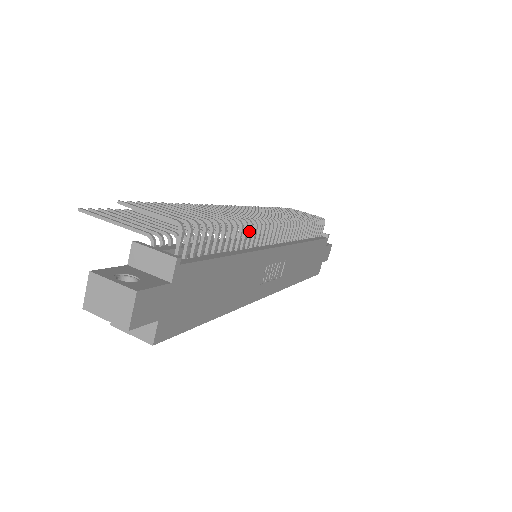
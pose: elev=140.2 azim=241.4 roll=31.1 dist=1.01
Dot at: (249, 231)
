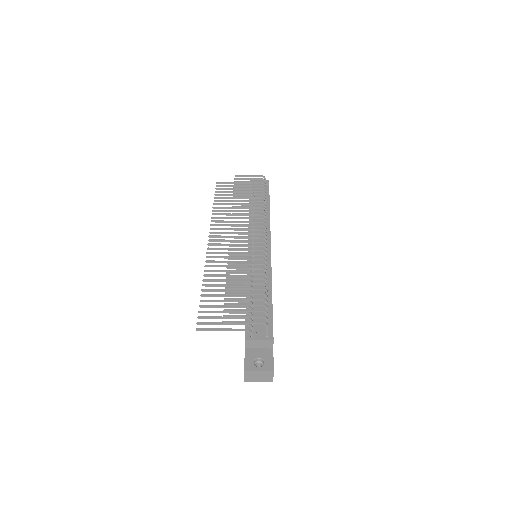
Dot at: occluded
